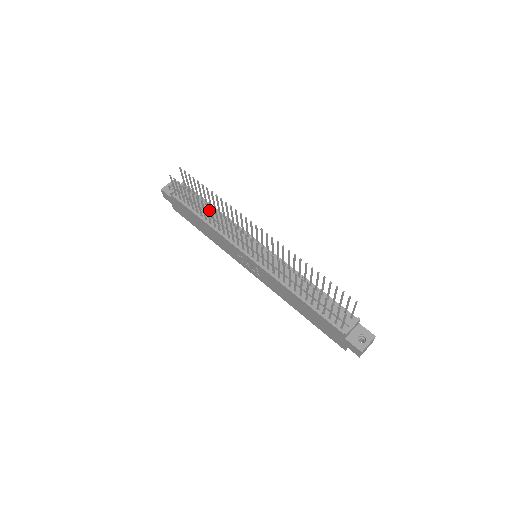
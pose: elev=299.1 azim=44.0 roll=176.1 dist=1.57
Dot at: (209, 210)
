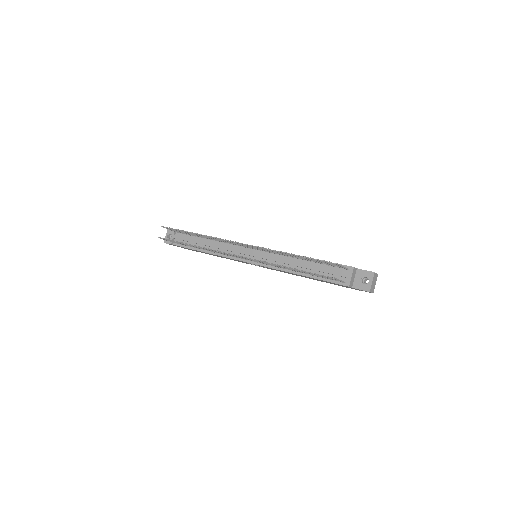
Dot at: (203, 241)
